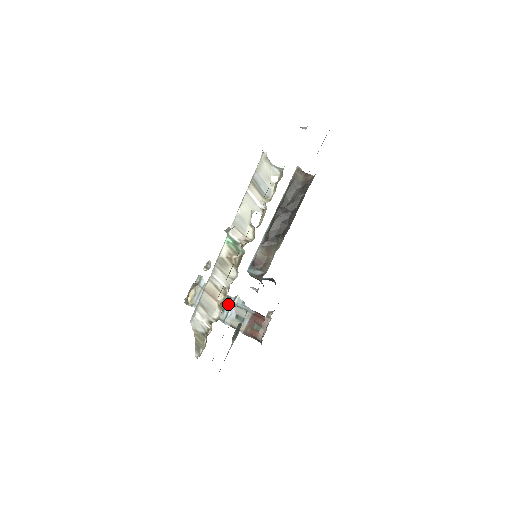
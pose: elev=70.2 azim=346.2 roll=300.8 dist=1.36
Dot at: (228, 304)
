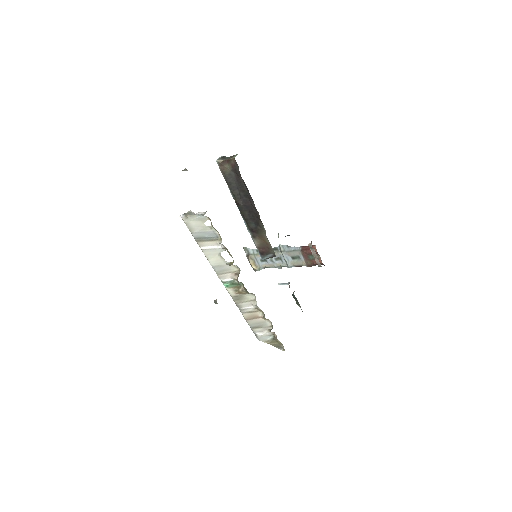
Dot at: (279, 254)
